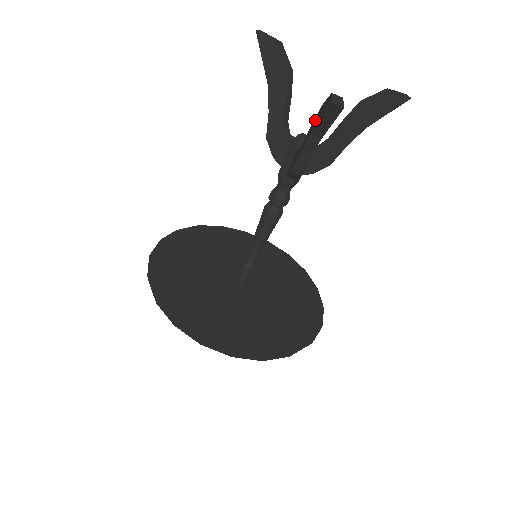
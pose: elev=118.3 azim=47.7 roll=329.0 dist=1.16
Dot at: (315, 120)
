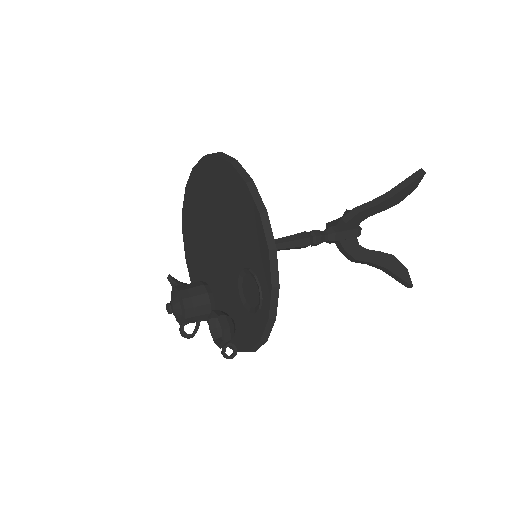
Dot at: occluded
